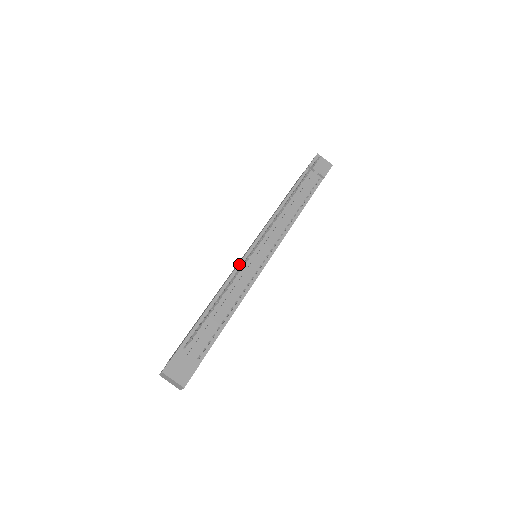
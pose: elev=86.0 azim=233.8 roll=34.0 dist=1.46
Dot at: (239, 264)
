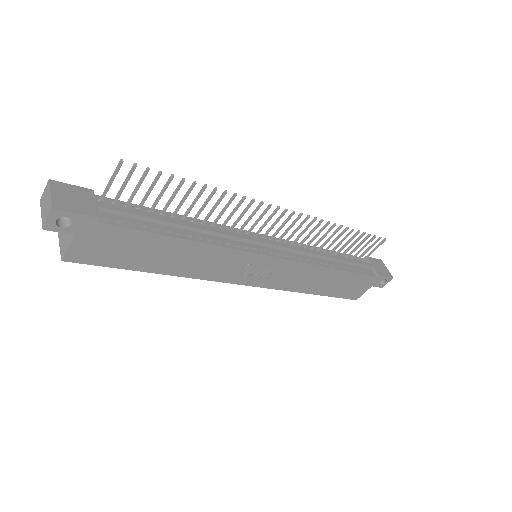
Dot at: (234, 228)
